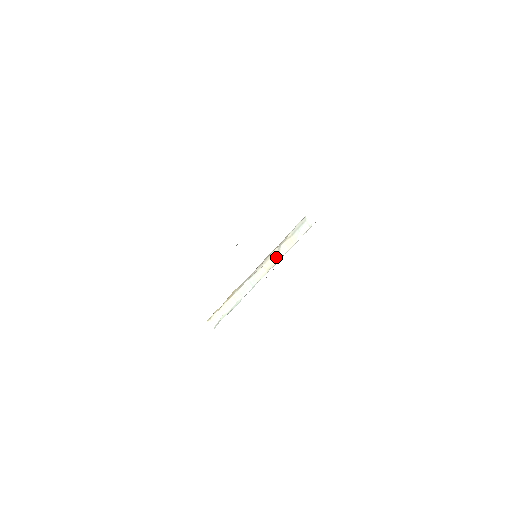
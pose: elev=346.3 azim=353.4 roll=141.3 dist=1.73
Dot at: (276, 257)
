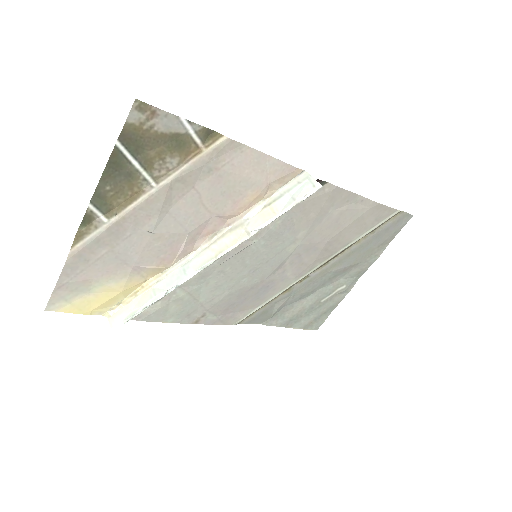
Dot at: (237, 235)
